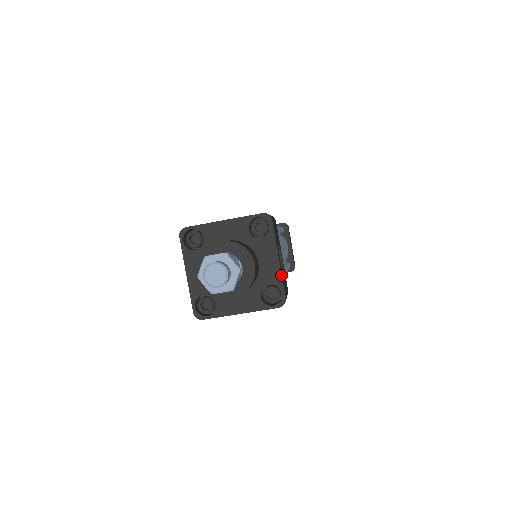
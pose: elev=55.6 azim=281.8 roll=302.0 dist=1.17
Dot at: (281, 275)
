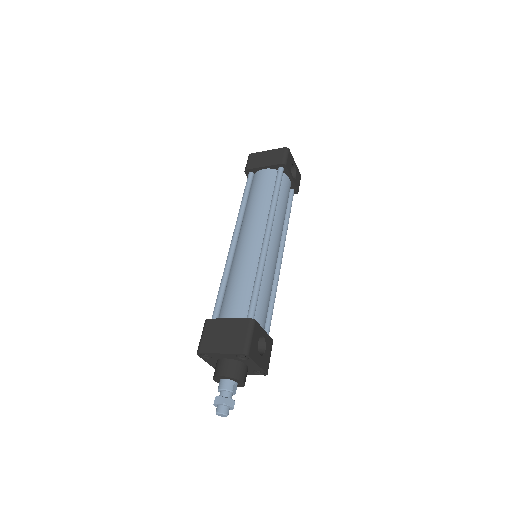
Dot at: (262, 369)
